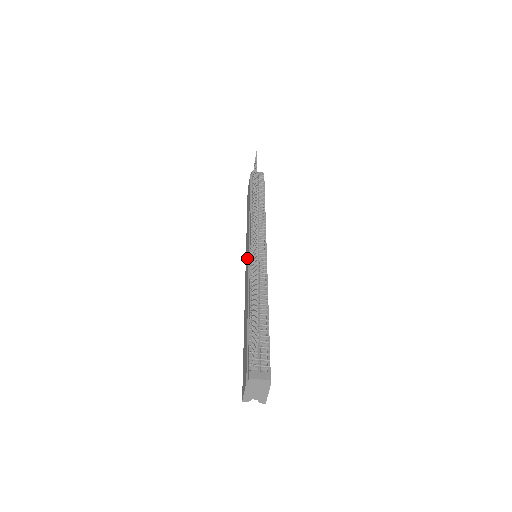
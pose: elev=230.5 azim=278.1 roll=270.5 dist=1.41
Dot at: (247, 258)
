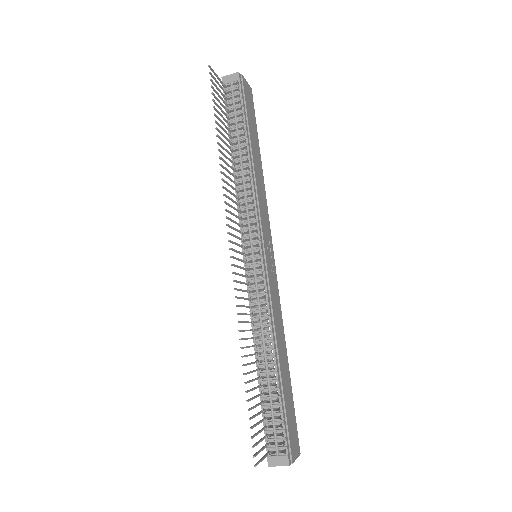
Dot at: occluded
